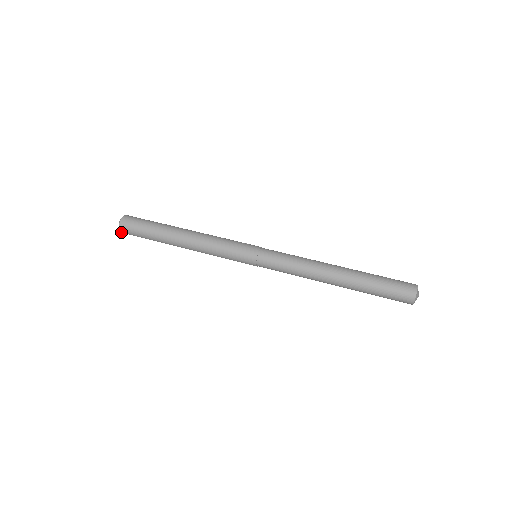
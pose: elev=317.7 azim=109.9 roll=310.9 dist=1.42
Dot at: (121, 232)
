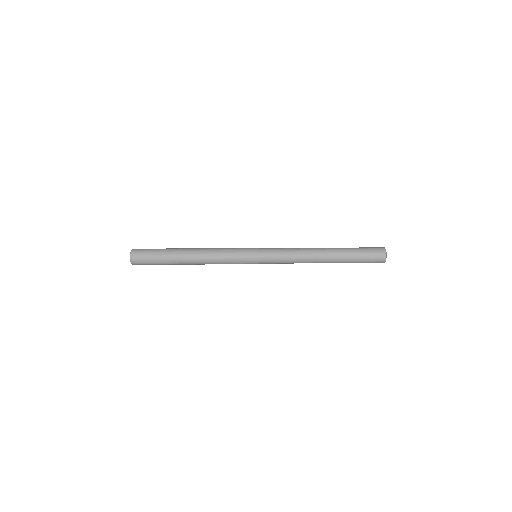
Dot at: (130, 253)
